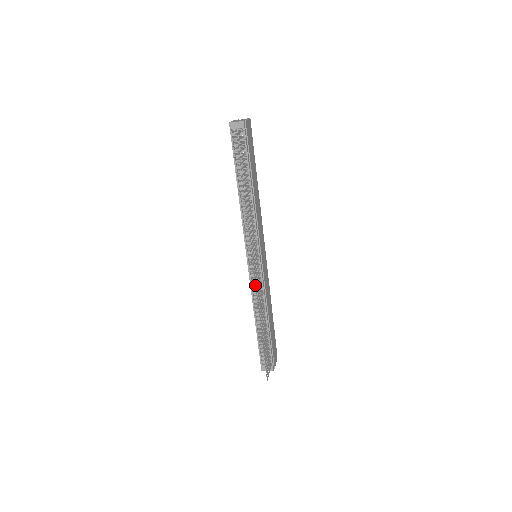
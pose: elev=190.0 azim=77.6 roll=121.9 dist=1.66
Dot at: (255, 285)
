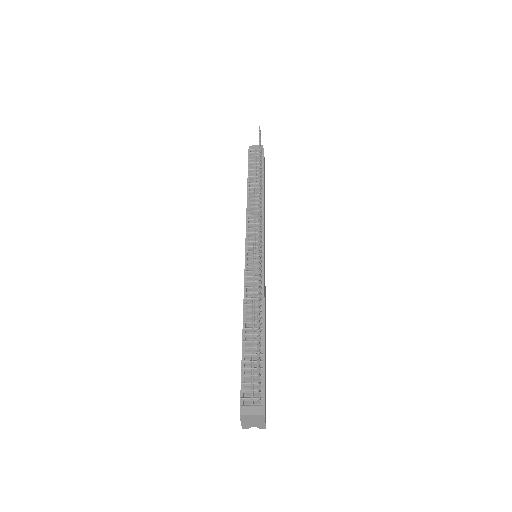
Dot at: (259, 239)
